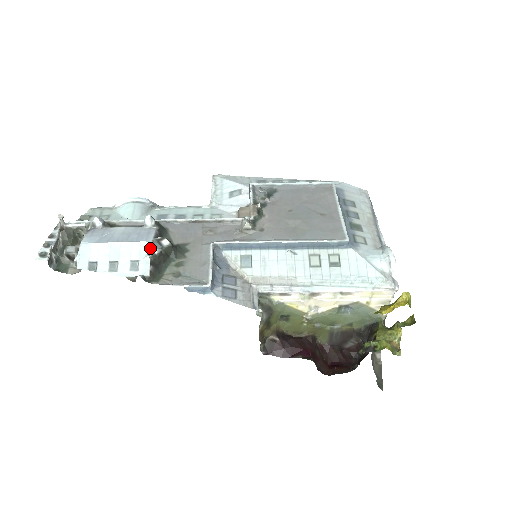
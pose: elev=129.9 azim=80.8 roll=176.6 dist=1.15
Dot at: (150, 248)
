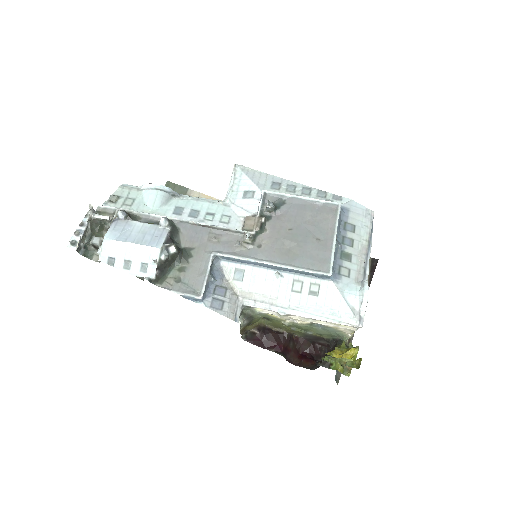
Dot at: (158, 254)
